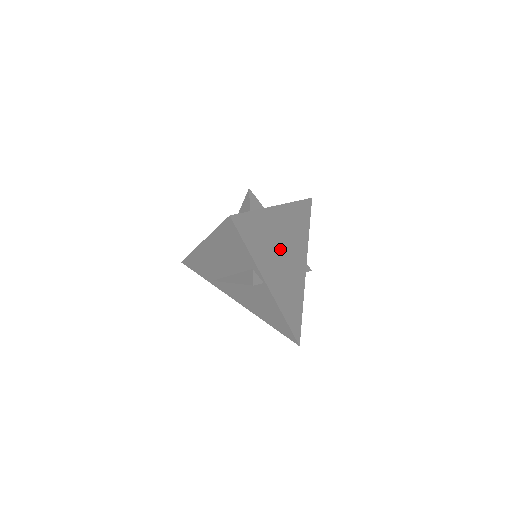
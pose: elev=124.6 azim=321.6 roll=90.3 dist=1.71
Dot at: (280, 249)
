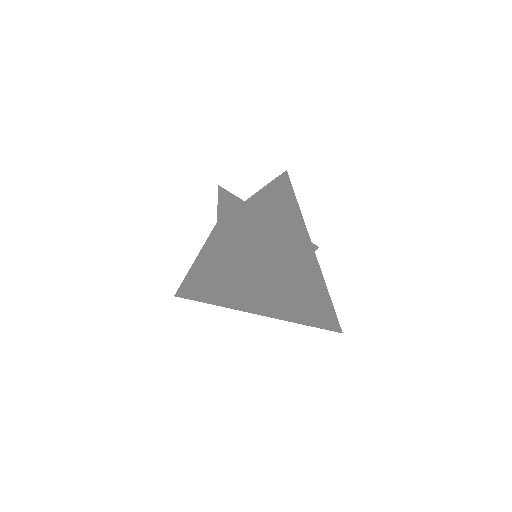
Dot at: (281, 237)
